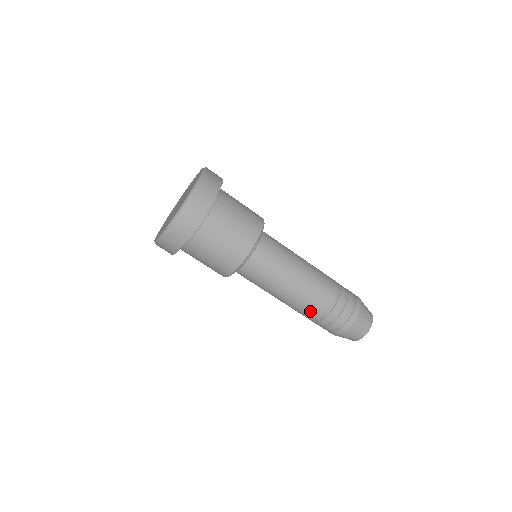
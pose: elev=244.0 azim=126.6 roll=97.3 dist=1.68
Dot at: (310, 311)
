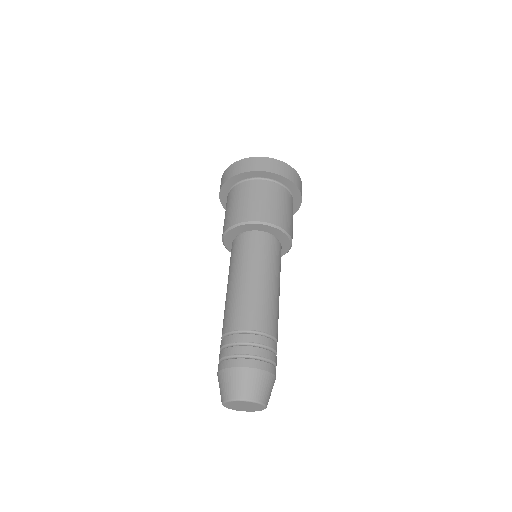
Dot at: (226, 320)
